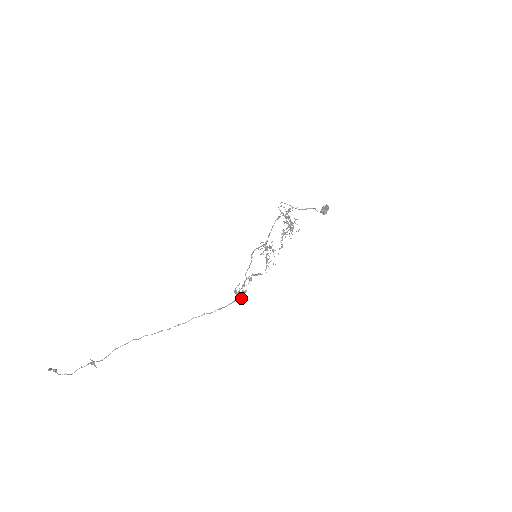
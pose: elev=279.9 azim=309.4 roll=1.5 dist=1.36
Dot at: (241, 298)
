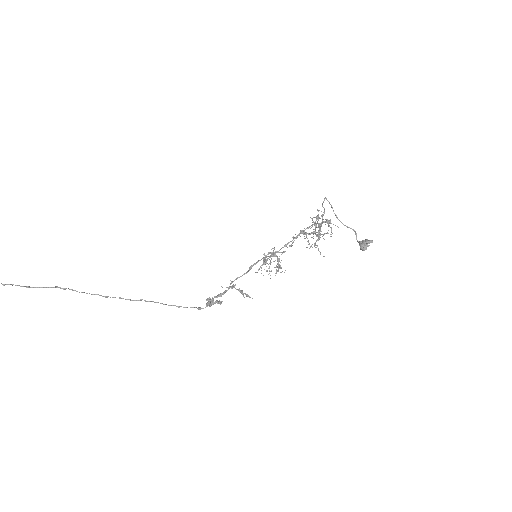
Dot at: occluded
